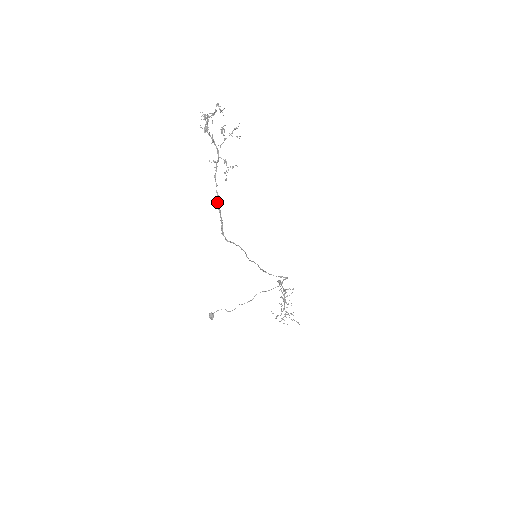
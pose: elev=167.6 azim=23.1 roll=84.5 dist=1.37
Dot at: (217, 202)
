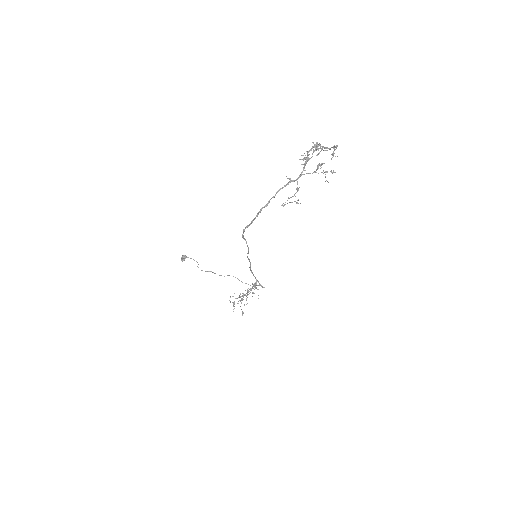
Dot at: occluded
